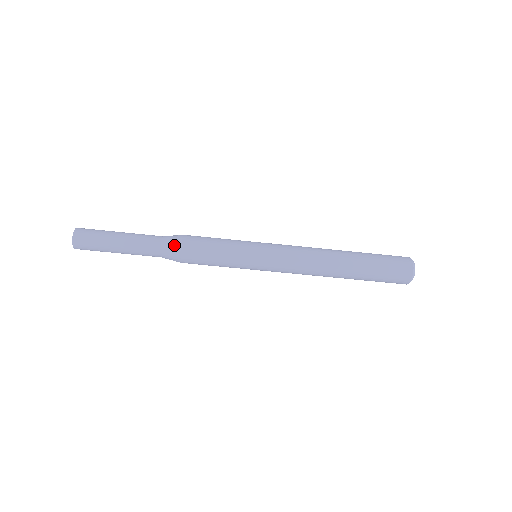
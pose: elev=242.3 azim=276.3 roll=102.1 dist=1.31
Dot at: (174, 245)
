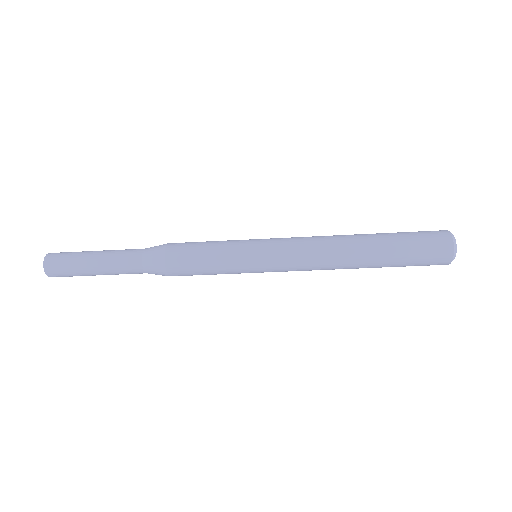
Dot at: (157, 255)
